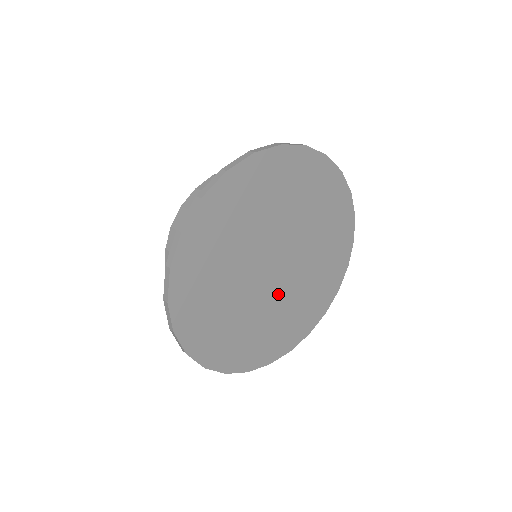
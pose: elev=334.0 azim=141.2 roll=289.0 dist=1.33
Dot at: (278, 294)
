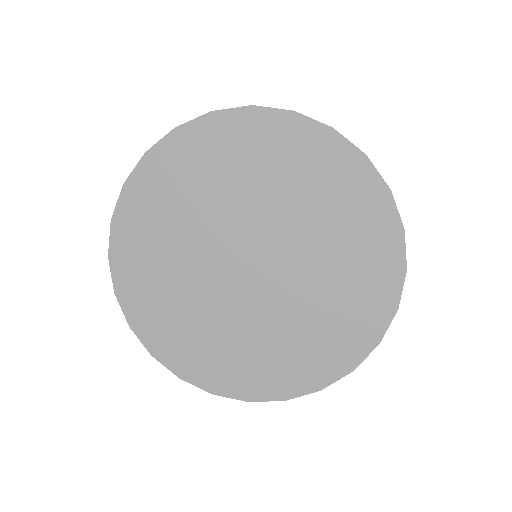
Dot at: (236, 301)
